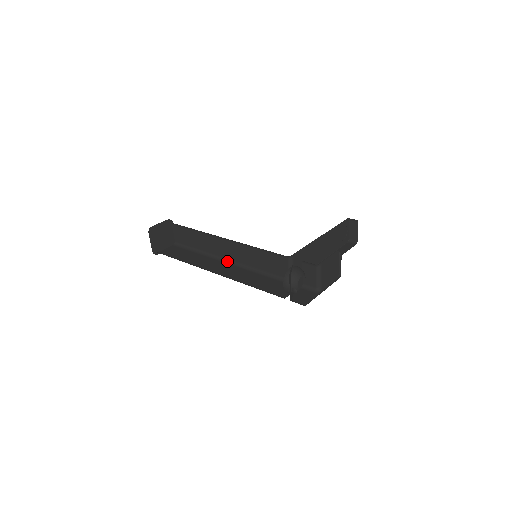
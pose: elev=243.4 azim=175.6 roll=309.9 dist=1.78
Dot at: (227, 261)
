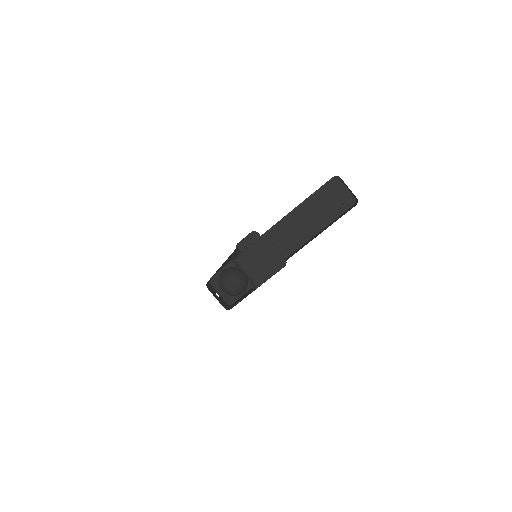
Dot at: occluded
